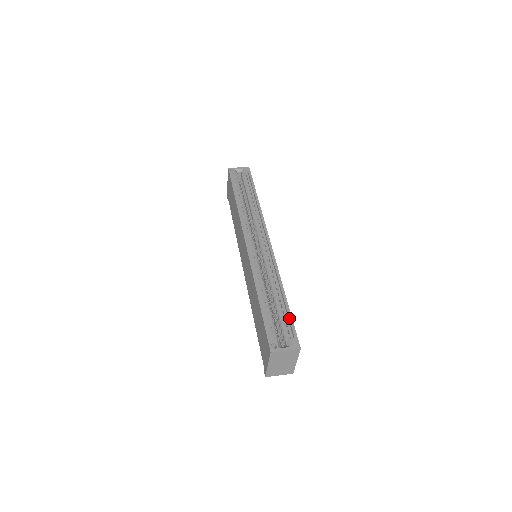
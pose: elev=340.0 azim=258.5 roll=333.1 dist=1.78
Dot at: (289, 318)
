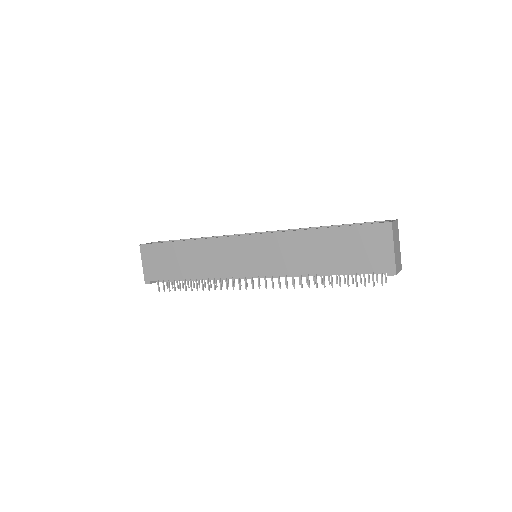
Dot at: (359, 223)
